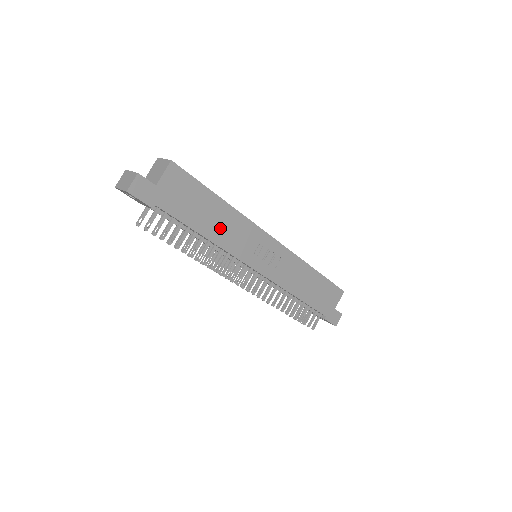
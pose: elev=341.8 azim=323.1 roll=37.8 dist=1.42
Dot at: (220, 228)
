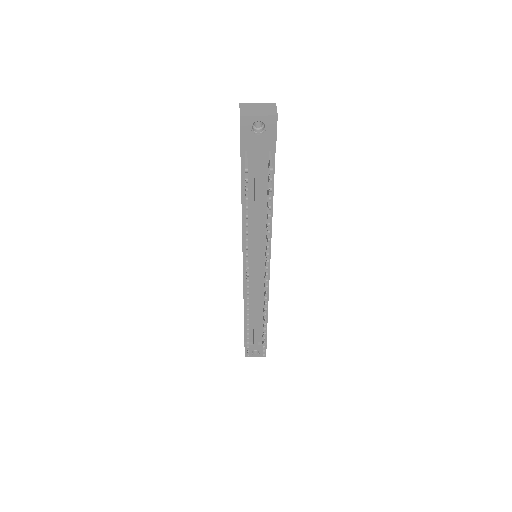
Dot at: occluded
